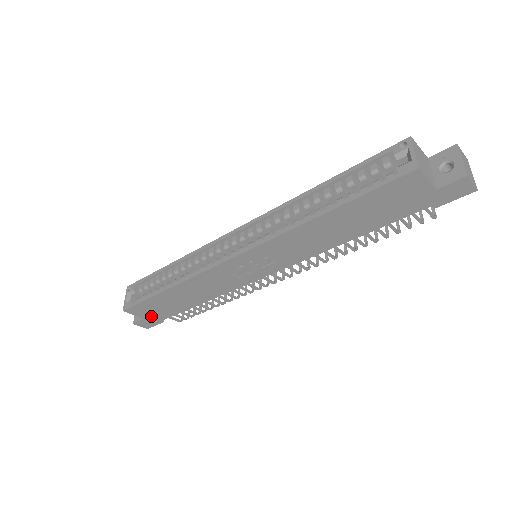
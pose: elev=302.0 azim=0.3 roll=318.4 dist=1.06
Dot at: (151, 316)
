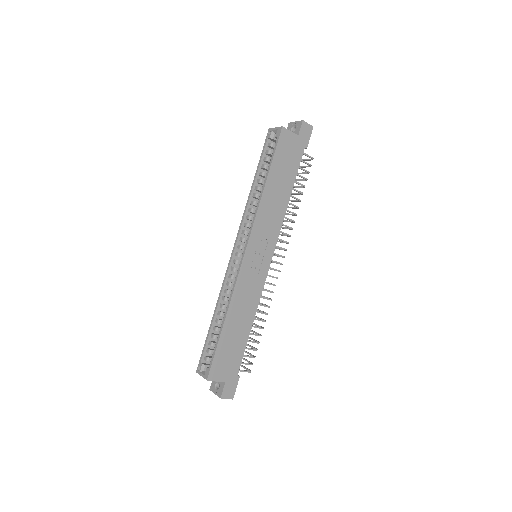
Dot at: (228, 374)
